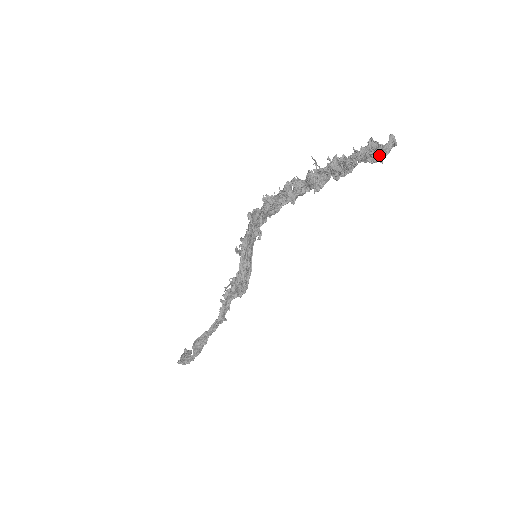
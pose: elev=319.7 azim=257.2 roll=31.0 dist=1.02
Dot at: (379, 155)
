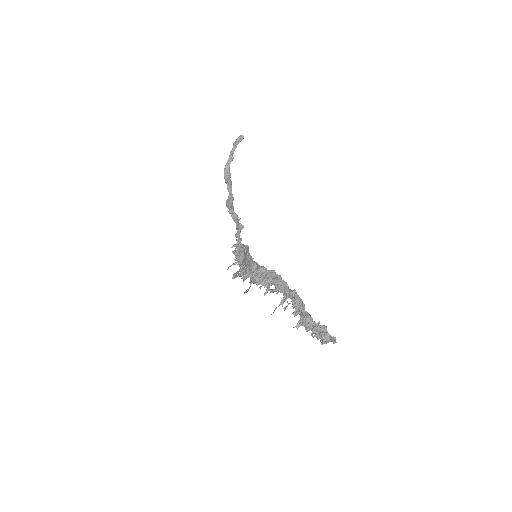
Dot at: (321, 338)
